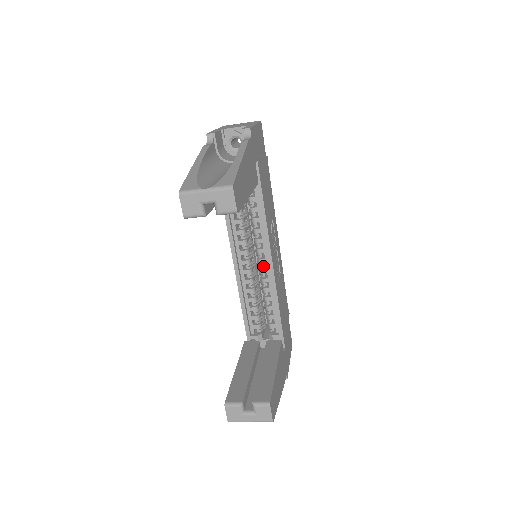
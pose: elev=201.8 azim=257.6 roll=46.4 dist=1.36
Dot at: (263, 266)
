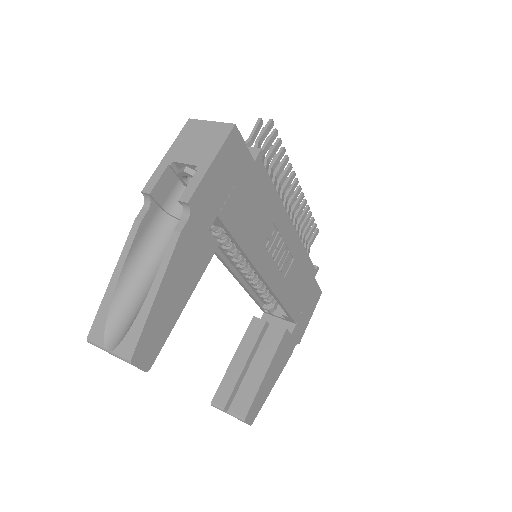
Dot at: occluded
